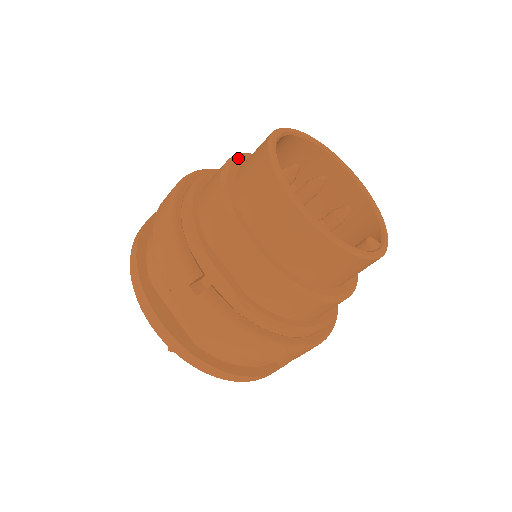
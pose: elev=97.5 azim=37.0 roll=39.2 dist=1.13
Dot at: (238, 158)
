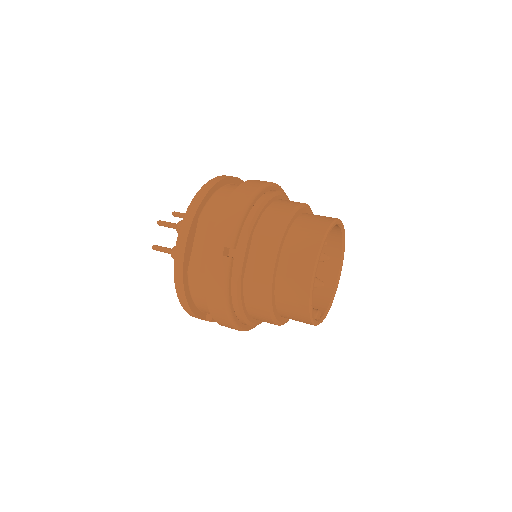
Dot at: (305, 207)
